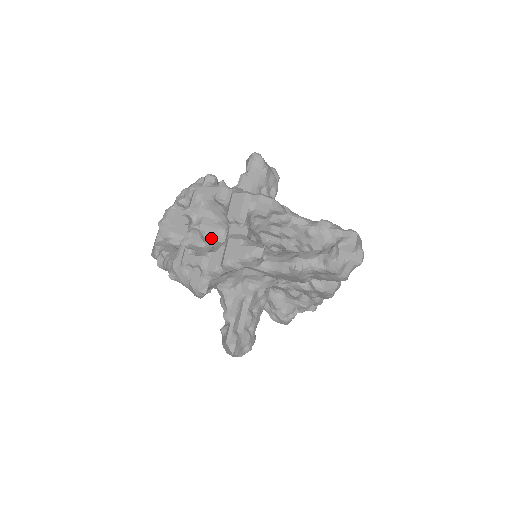
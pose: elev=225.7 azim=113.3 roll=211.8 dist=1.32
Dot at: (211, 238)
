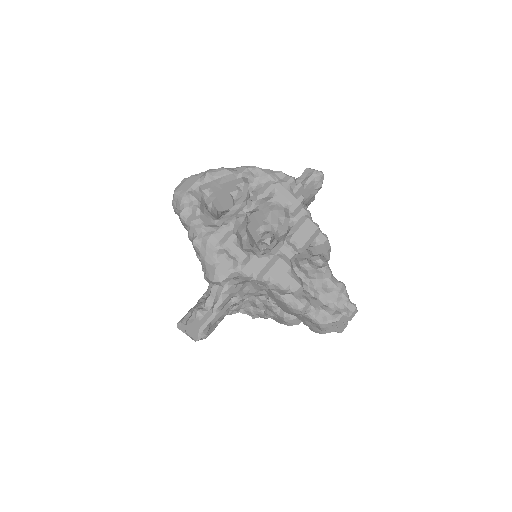
Dot at: (250, 231)
